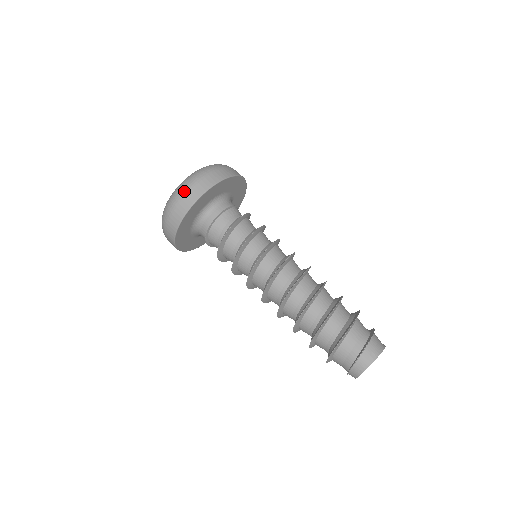
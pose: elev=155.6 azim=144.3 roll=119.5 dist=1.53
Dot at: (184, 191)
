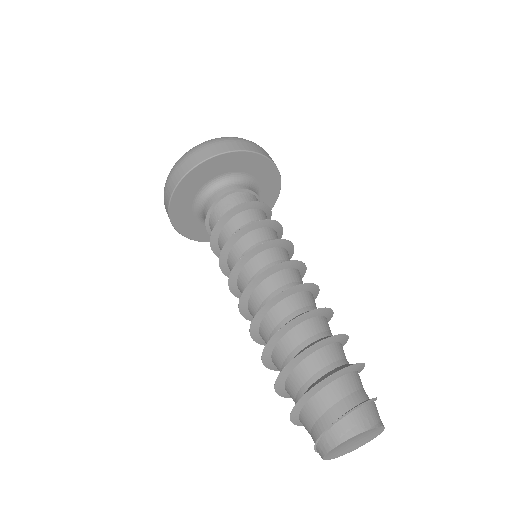
Dot at: (227, 139)
